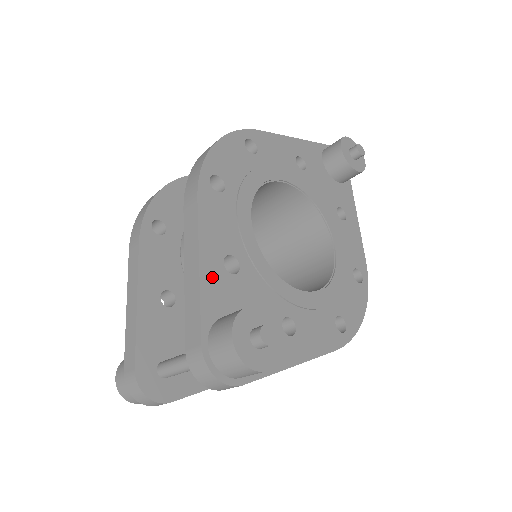
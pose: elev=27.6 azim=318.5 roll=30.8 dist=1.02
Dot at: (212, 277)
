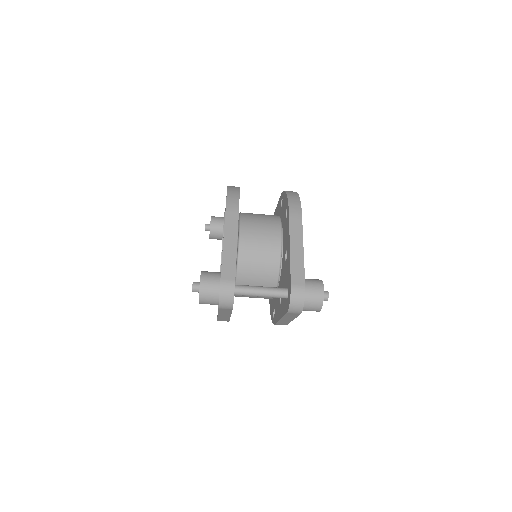
Dot at: occluded
